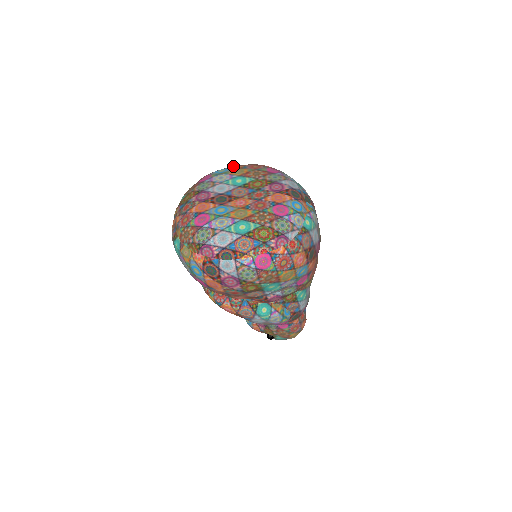
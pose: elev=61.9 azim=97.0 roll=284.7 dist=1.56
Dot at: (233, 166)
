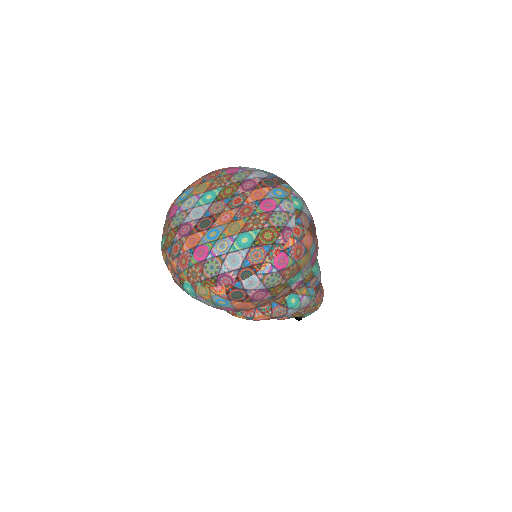
Dot at: (190, 185)
